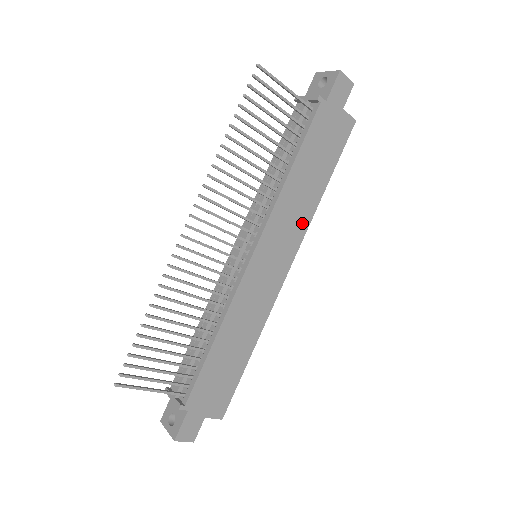
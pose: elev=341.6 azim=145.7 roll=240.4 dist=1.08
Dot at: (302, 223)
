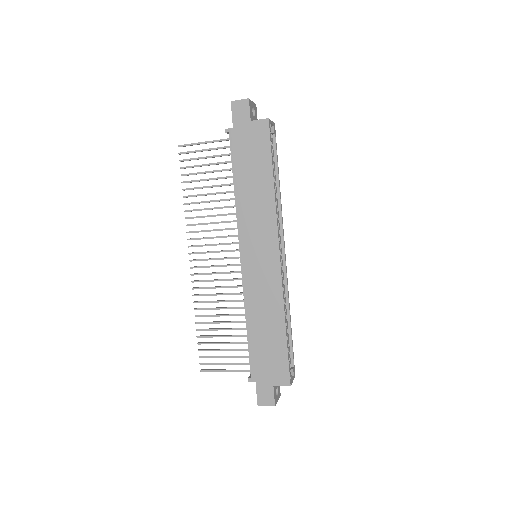
Dot at: (269, 217)
